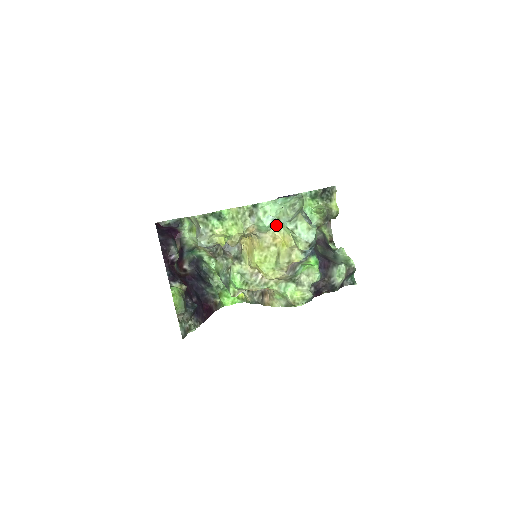
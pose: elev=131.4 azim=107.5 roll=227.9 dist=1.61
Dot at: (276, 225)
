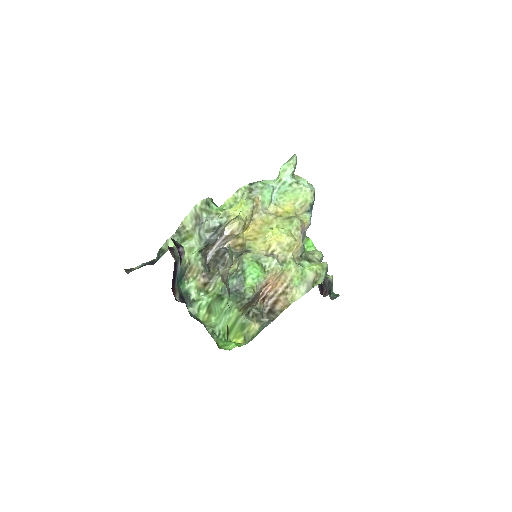
Dot at: (273, 200)
